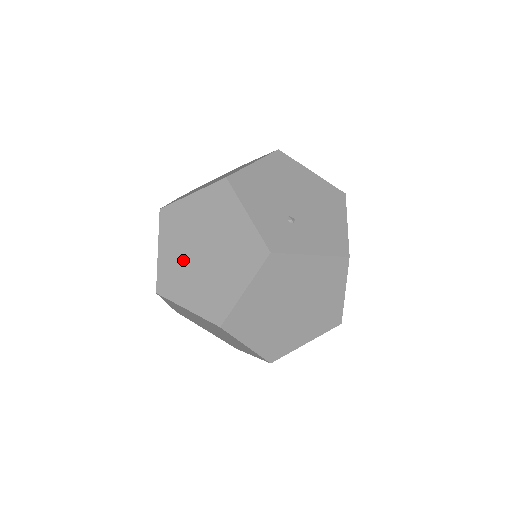
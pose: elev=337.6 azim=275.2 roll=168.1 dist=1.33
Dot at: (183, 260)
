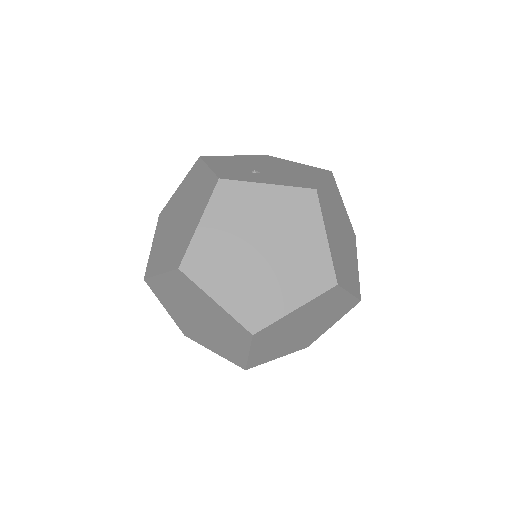
Dot at: (165, 237)
